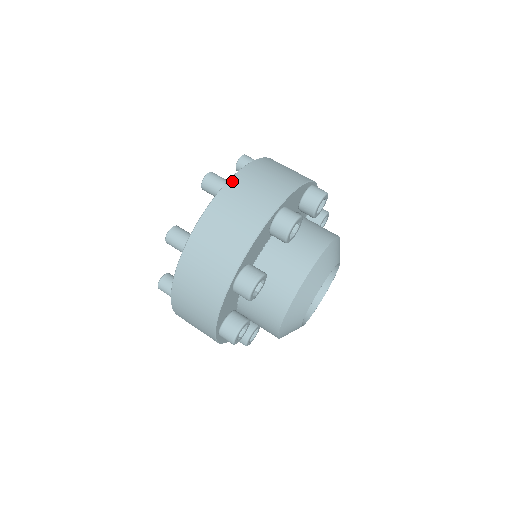
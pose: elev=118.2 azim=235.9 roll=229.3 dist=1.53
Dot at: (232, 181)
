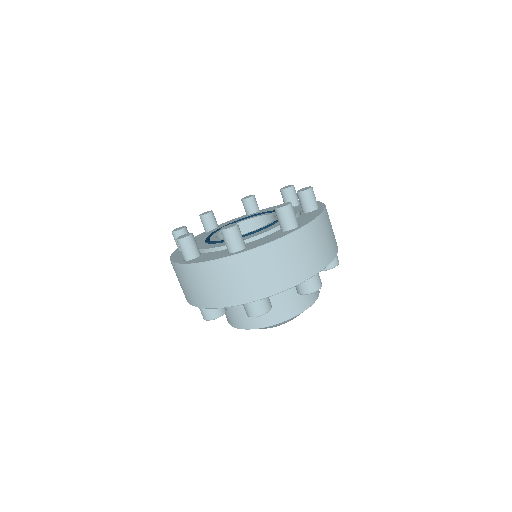
Dot at: (181, 267)
